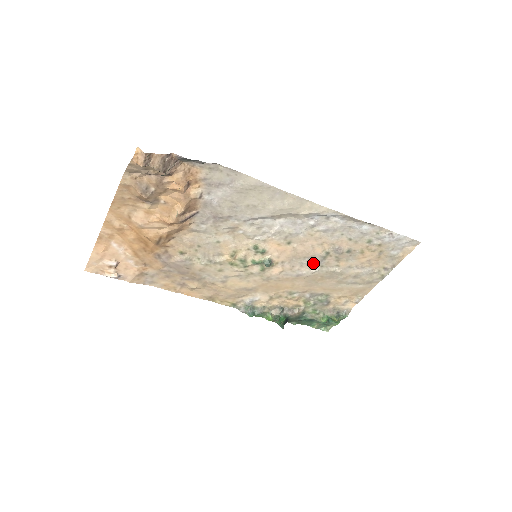
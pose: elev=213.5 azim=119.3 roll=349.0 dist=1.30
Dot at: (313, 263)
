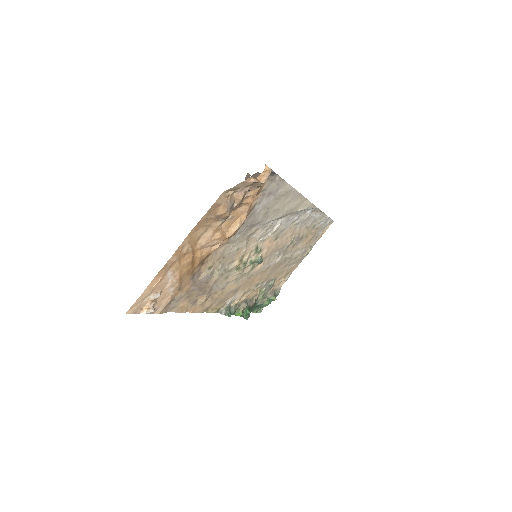
Dot at: (280, 253)
